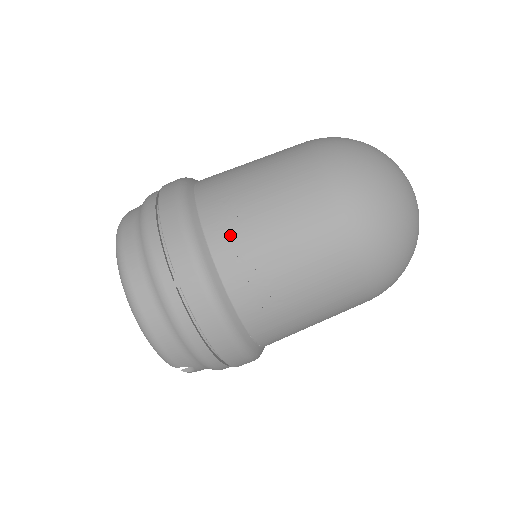
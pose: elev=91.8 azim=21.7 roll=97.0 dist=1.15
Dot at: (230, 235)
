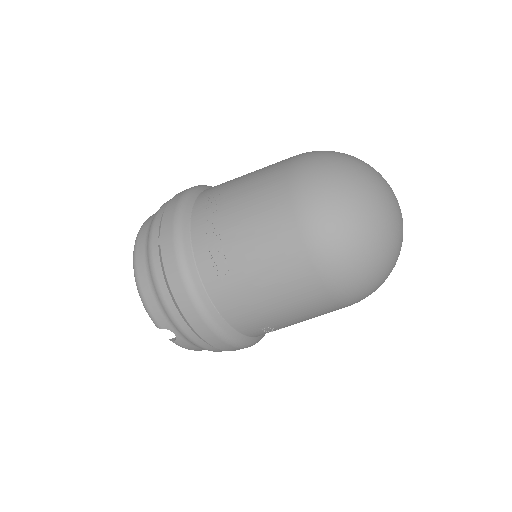
Dot at: (207, 211)
